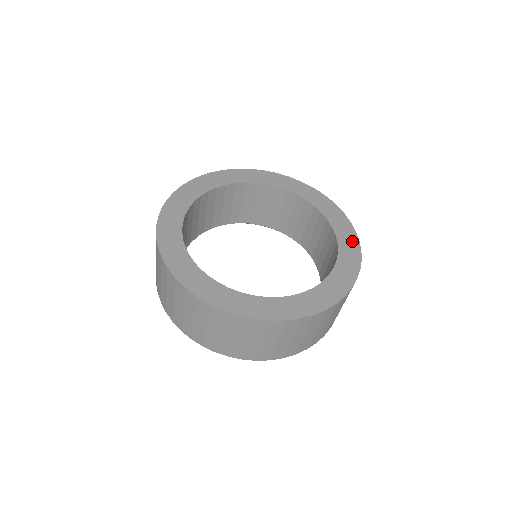
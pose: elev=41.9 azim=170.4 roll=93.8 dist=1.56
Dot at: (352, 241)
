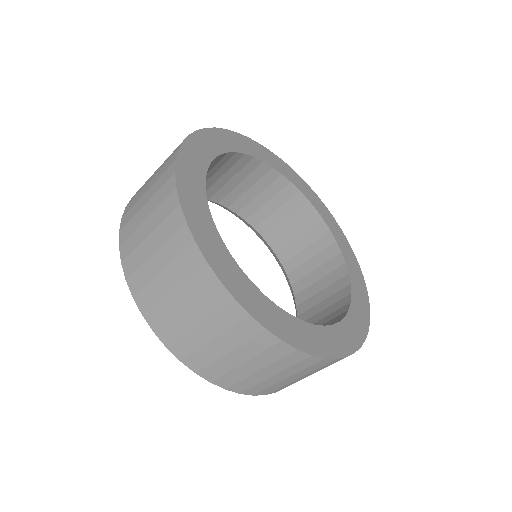
Dot at: (355, 263)
